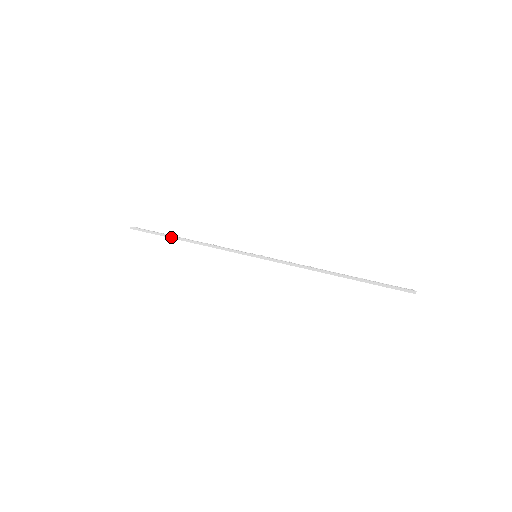
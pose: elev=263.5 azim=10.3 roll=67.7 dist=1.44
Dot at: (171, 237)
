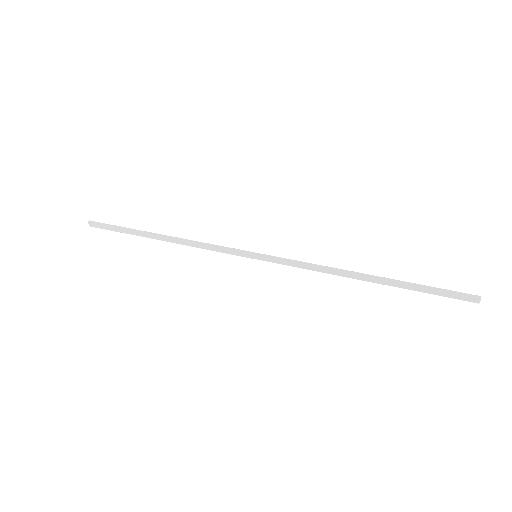
Dot at: (142, 232)
